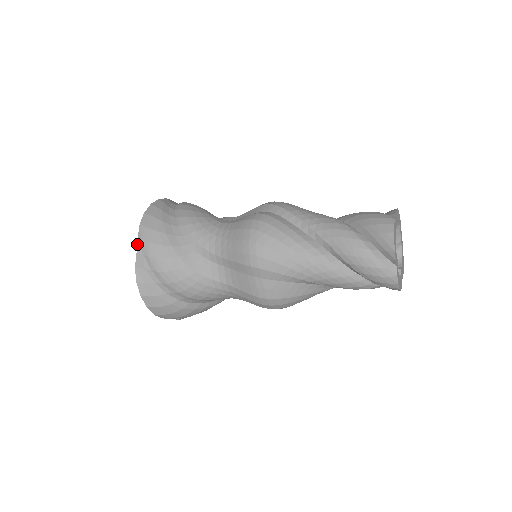
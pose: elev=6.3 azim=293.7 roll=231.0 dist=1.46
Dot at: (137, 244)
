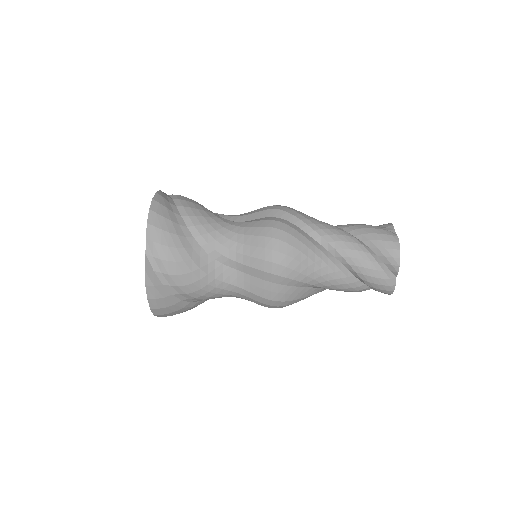
Dot at: (146, 245)
